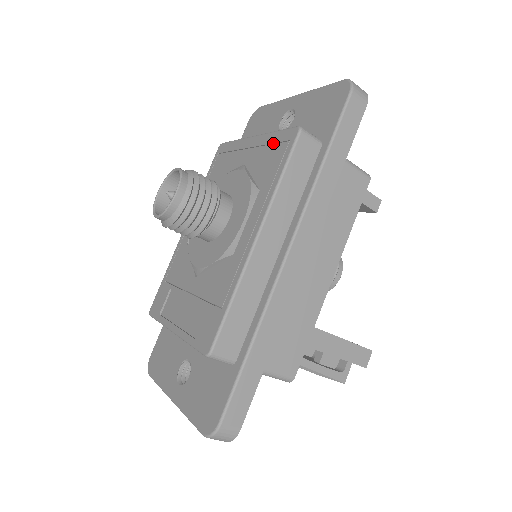
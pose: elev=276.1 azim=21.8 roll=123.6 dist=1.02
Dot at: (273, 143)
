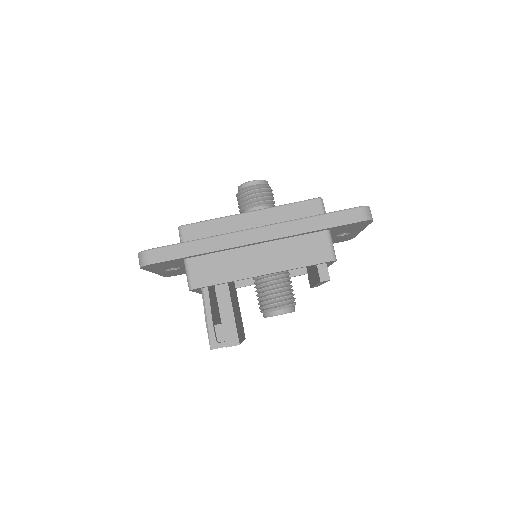
Dot at: occluded
